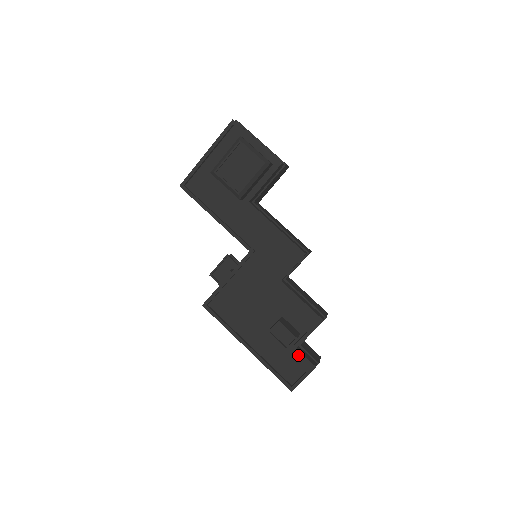
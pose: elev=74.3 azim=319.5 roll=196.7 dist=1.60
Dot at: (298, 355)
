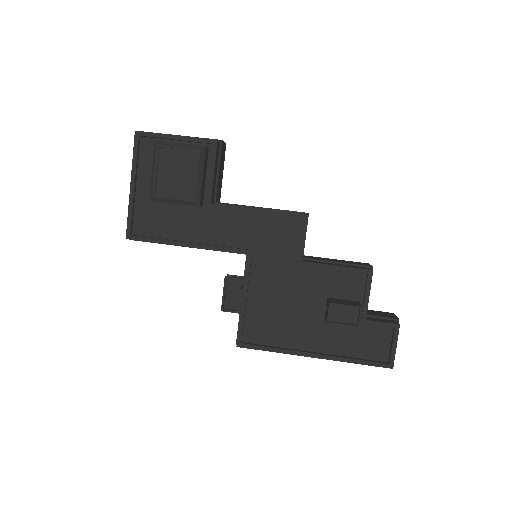
Dot at: (372, 326)
